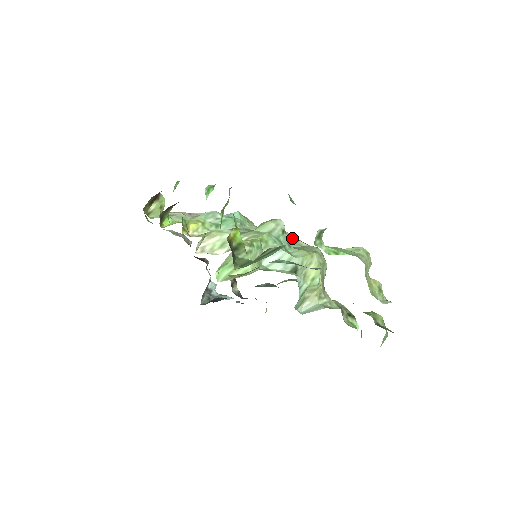
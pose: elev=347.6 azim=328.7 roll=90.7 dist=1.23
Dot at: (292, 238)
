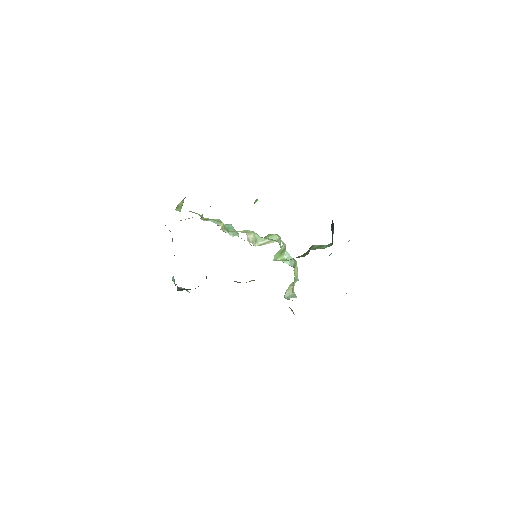
Dot at: occluded
